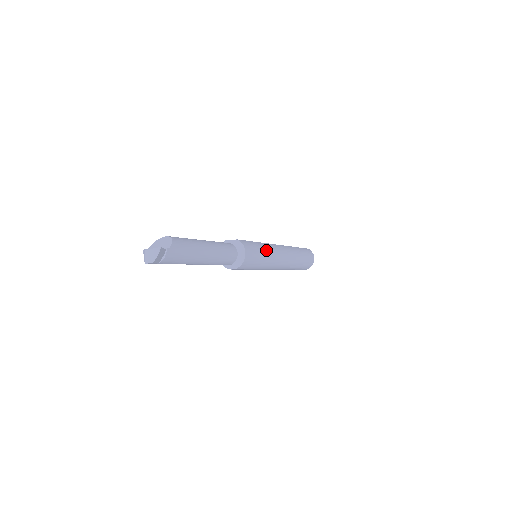
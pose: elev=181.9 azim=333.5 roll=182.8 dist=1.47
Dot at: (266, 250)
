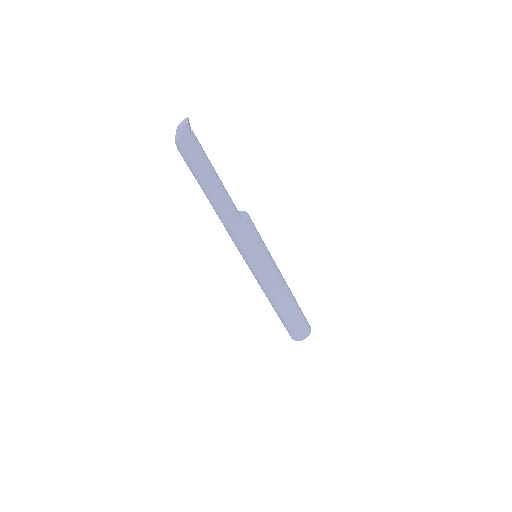
Dot at: occluded
